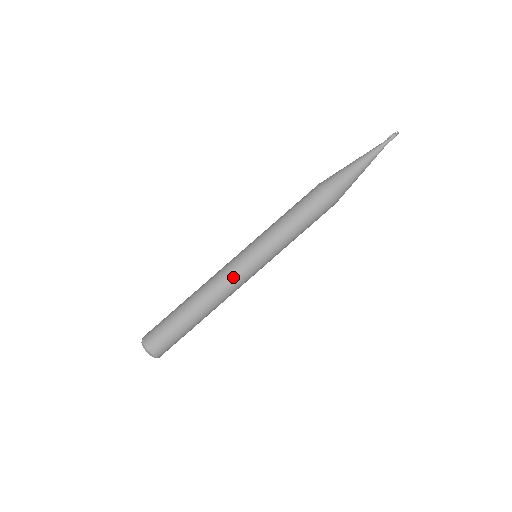
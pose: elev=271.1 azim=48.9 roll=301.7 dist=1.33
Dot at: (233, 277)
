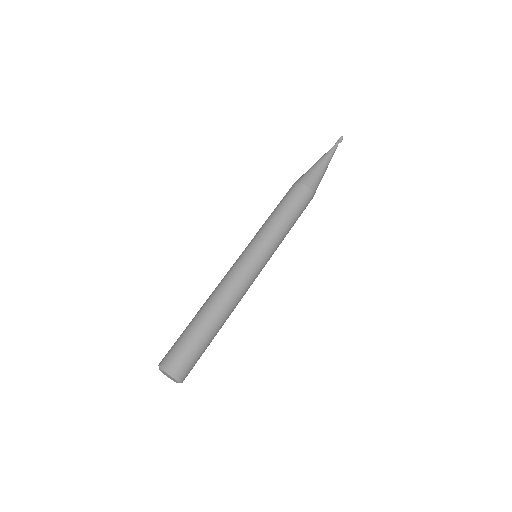
Dot at: (238, 272)
